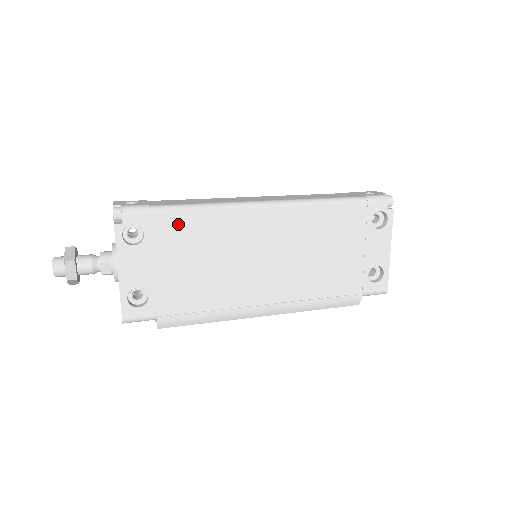
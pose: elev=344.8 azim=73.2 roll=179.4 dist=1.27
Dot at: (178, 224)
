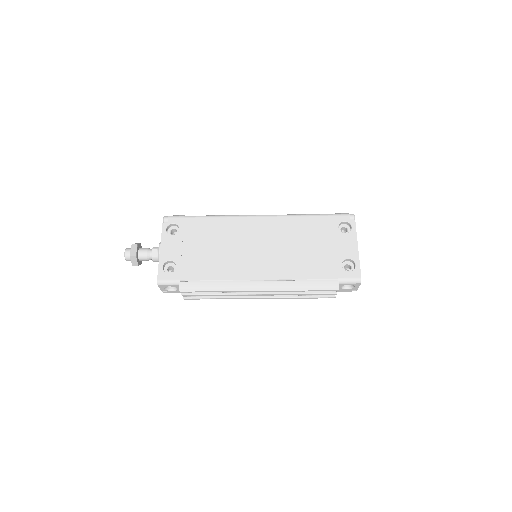
Dot at: (200, 224)
